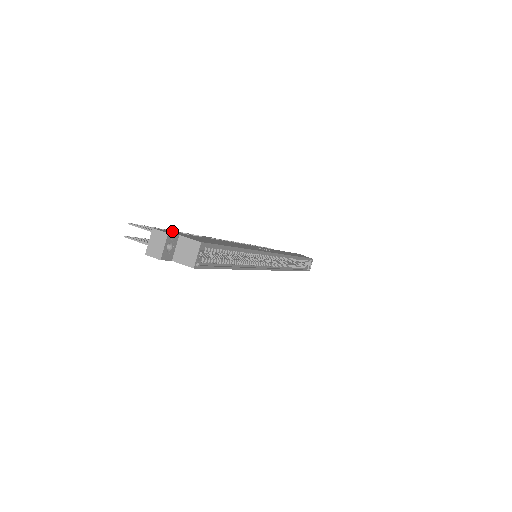
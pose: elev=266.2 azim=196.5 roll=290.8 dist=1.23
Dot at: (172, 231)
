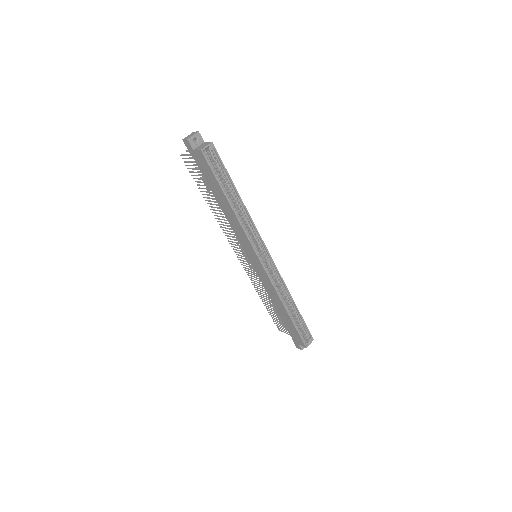
Dot at: occluded
